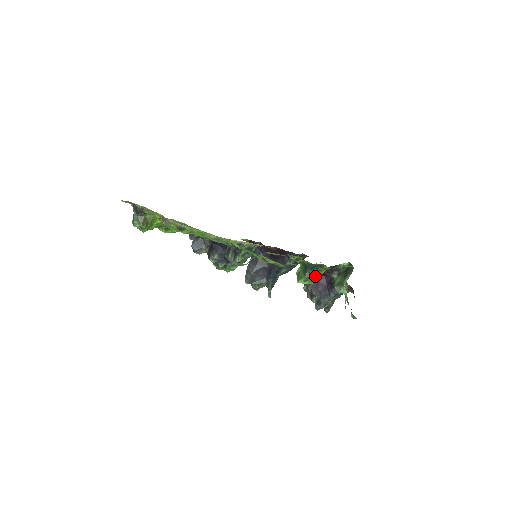
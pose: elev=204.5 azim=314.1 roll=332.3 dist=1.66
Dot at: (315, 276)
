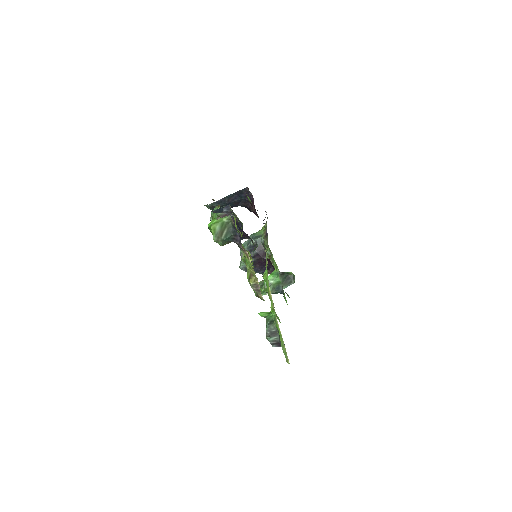
Dot at: occluded
